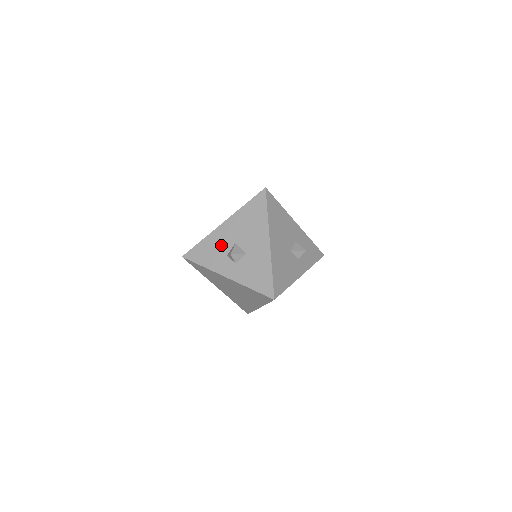
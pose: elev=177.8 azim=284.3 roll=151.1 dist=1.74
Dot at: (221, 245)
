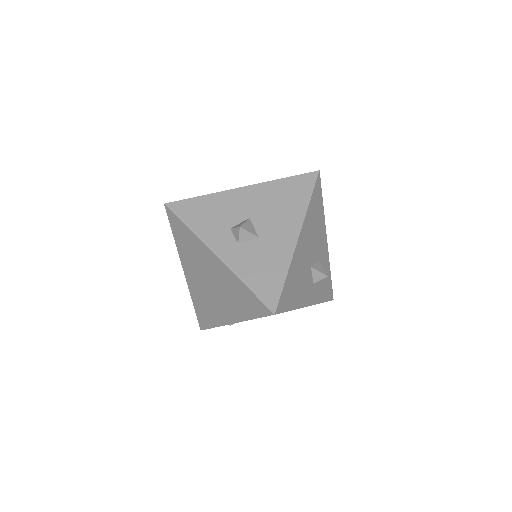
Dot at: (228, 212)
